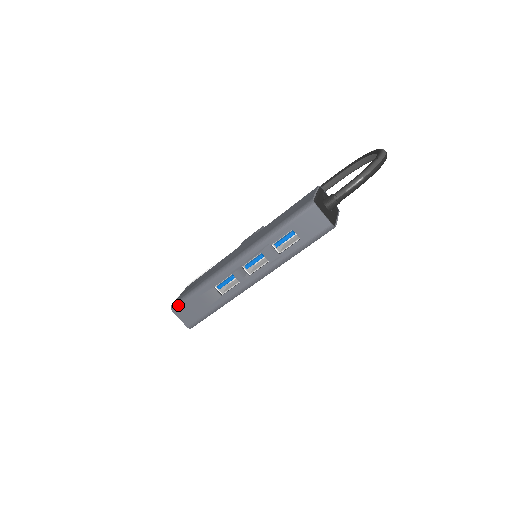
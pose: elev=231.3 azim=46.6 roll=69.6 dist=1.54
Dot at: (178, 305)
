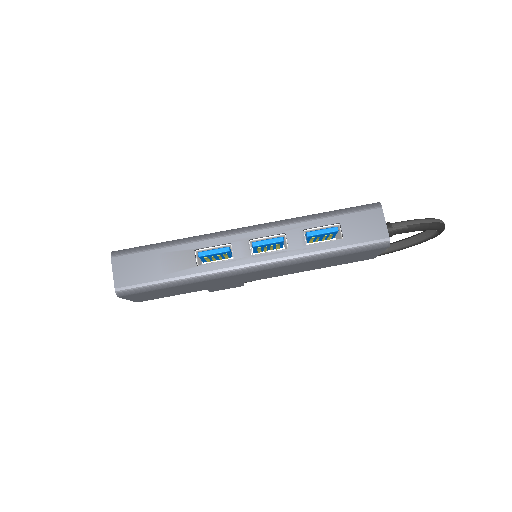
Dot at: (126, 252)
